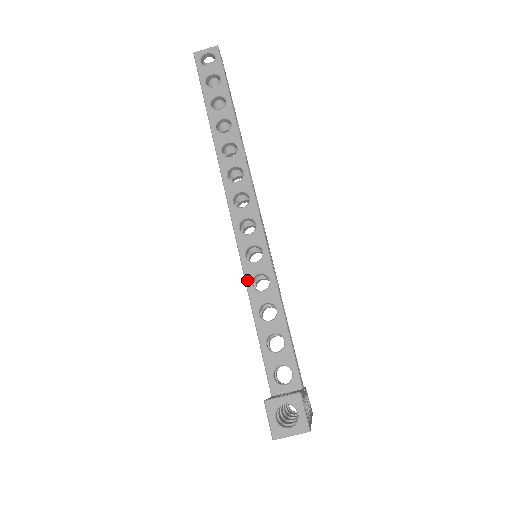
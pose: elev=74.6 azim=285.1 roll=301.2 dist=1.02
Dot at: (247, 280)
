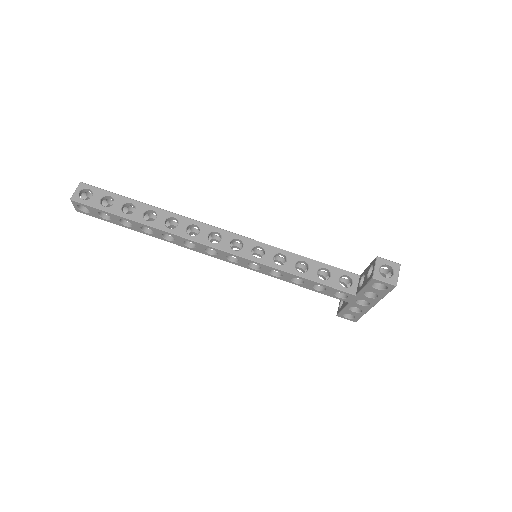
Dot at: (273, 266)
